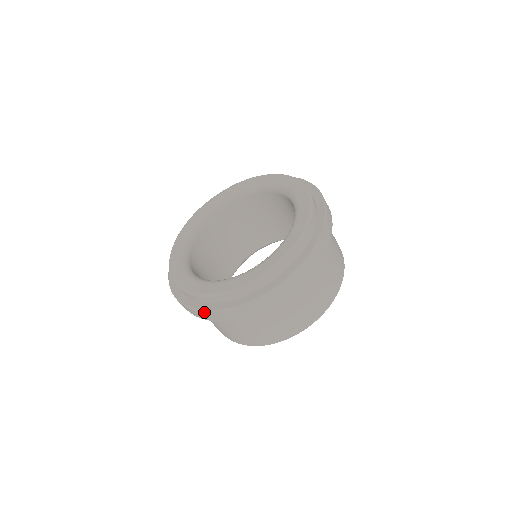
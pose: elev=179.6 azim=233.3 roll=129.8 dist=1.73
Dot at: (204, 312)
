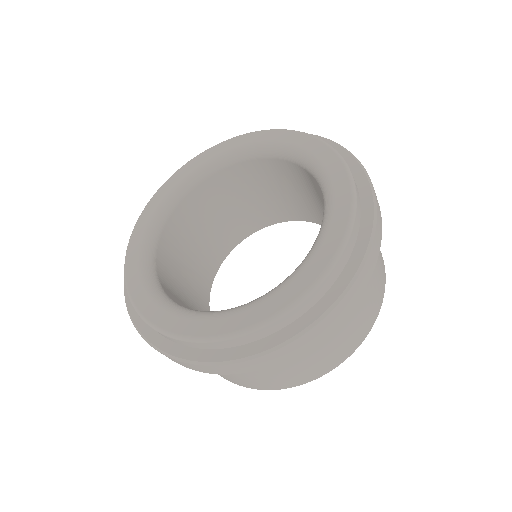
Dot at: (183, 362)
